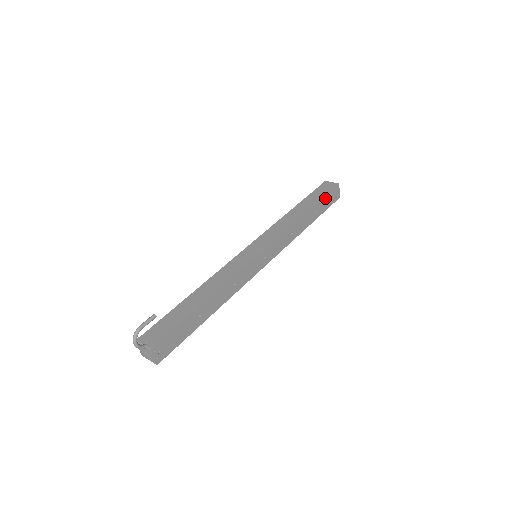
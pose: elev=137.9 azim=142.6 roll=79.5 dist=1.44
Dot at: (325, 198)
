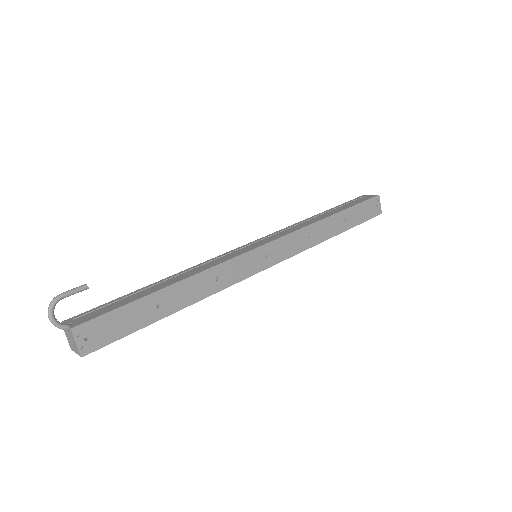
Dot at: (359, 207)
